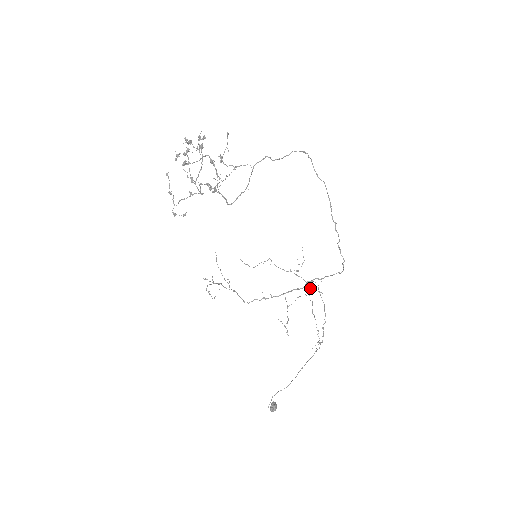
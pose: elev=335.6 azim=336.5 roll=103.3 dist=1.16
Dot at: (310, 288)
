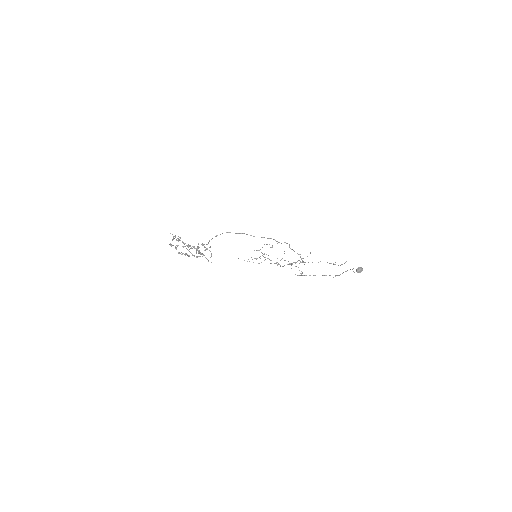
Dot at: occluded
